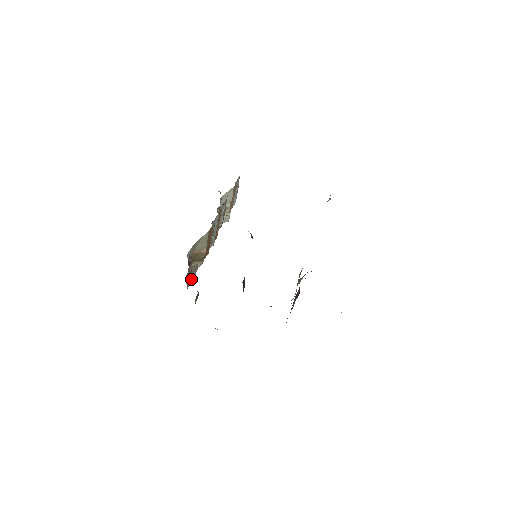
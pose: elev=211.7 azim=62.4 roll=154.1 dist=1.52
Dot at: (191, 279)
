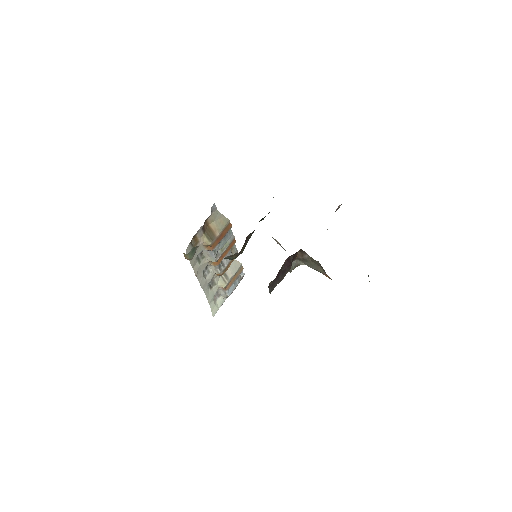
Dot at: occluded
